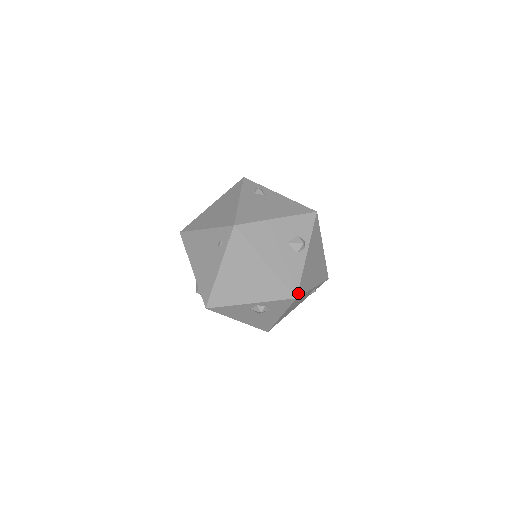
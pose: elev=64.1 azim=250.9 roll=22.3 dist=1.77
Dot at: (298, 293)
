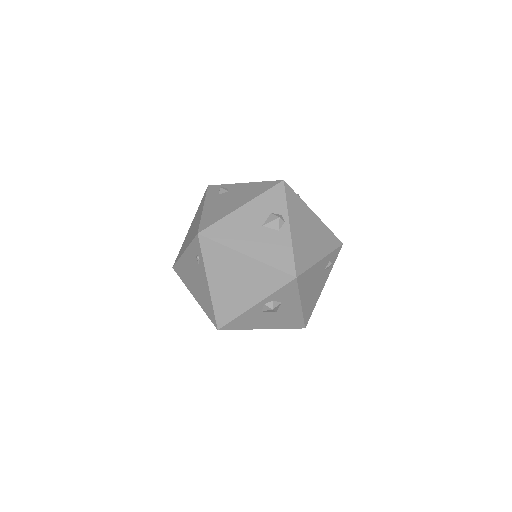
Dot at: (296, 271)
